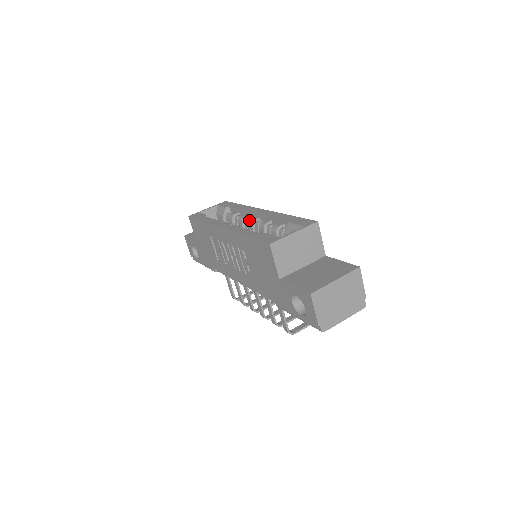
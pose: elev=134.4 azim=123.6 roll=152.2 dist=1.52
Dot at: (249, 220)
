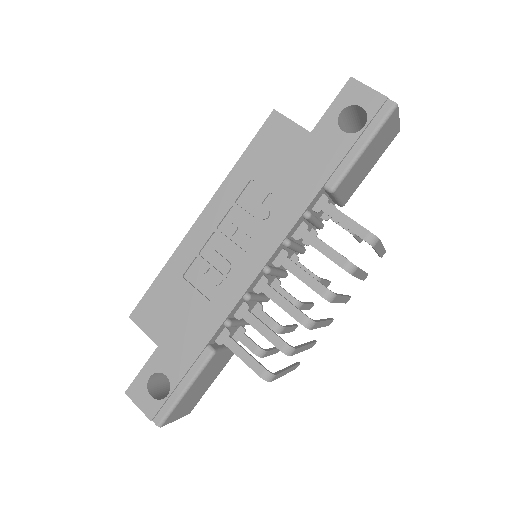
Dot at: occluded
